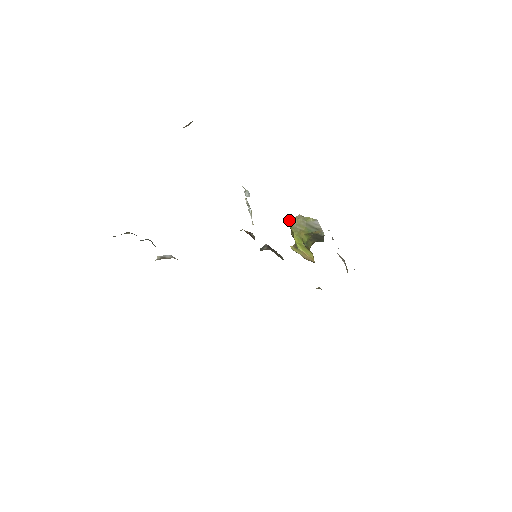
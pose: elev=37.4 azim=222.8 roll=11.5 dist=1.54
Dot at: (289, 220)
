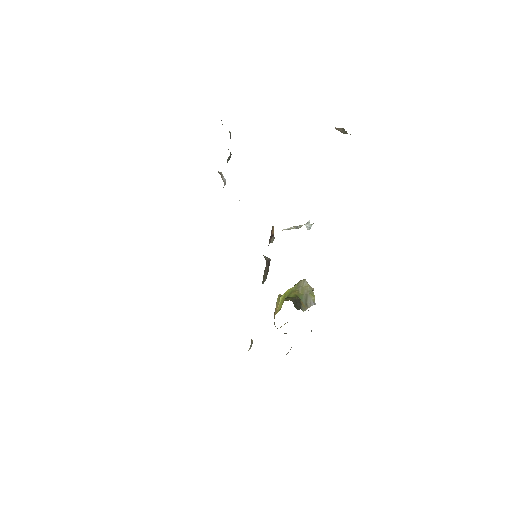
Dot at: (304, 279)
